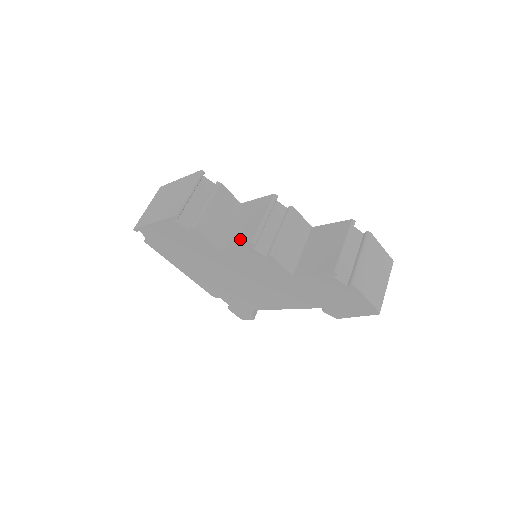
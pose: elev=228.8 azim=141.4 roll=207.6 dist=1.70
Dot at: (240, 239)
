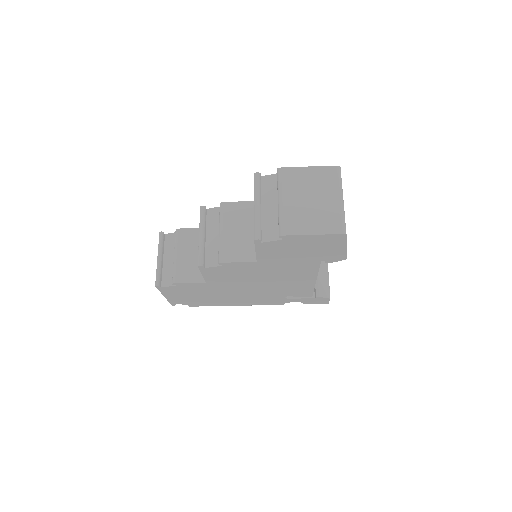
Dot at: occluded
